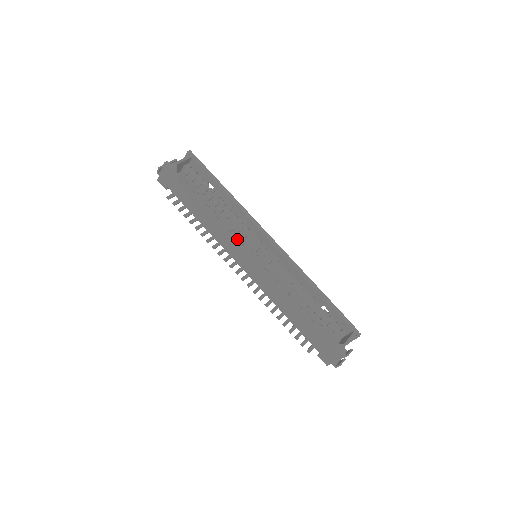
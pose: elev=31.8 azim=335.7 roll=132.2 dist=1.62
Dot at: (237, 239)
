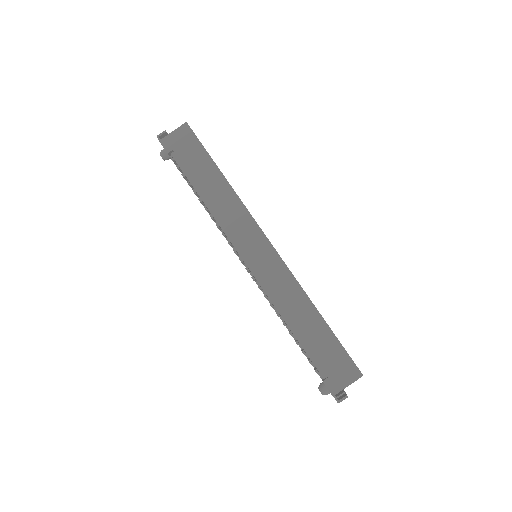
Dot at: (255, 221)
